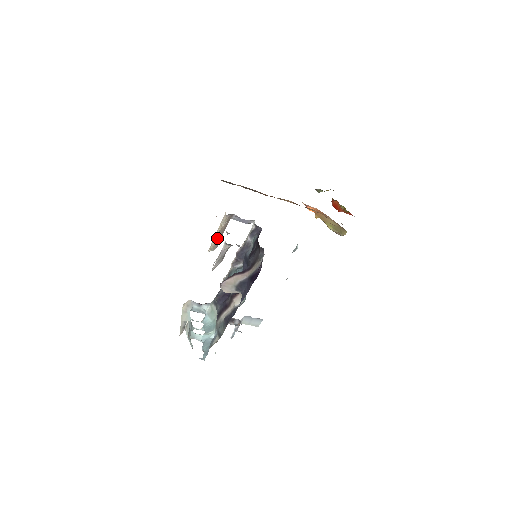
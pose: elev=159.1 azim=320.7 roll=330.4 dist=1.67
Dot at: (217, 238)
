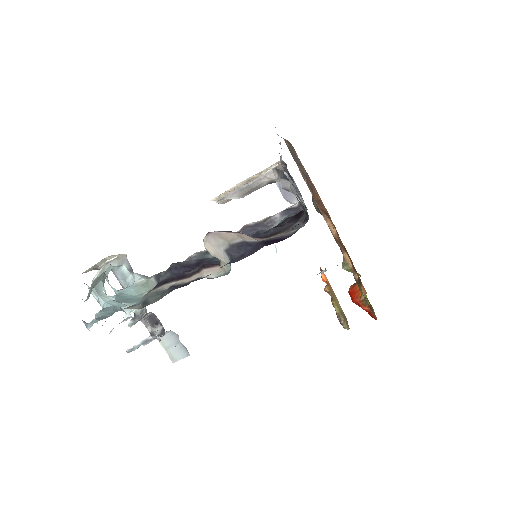
Dot at: occluded
